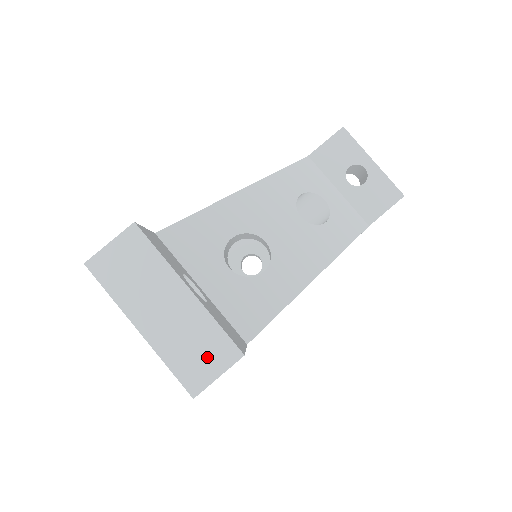
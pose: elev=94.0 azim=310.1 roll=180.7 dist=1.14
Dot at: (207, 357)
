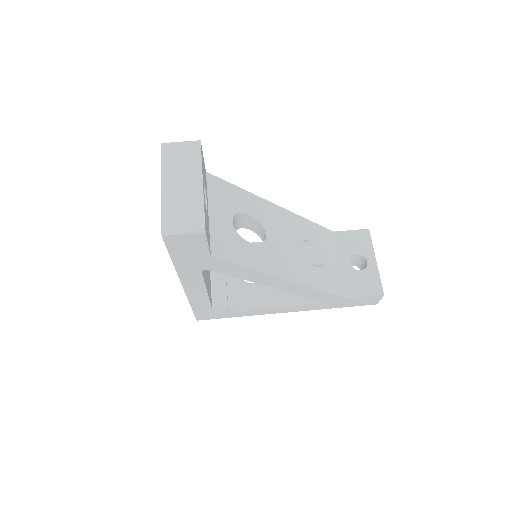
Dot at: (185, 221)
